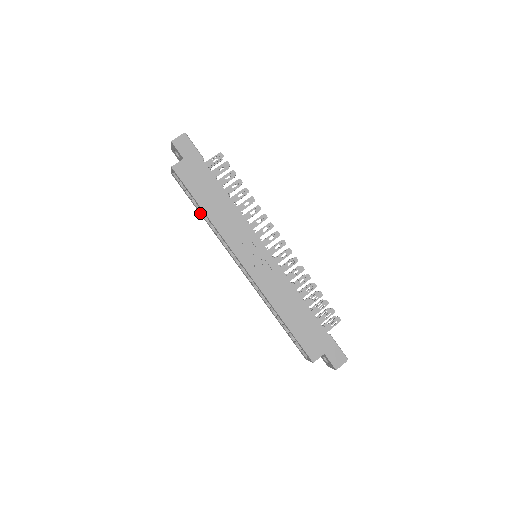
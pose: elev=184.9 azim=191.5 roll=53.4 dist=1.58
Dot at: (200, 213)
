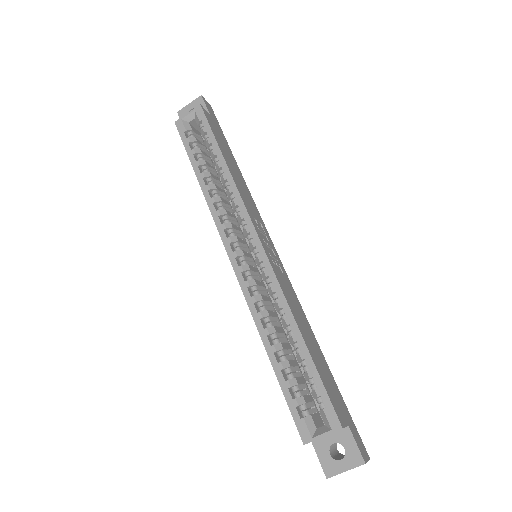
Dot at: (198, 173)
